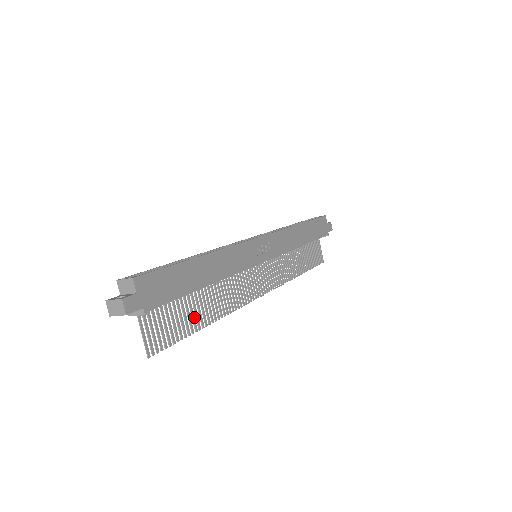
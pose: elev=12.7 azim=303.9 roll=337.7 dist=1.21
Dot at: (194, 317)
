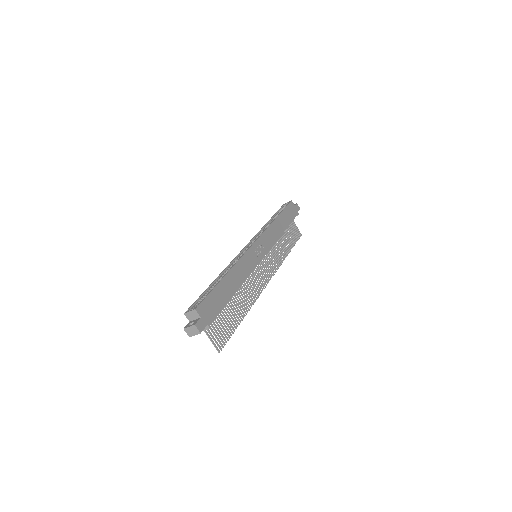
Dot at: (234, 316)
